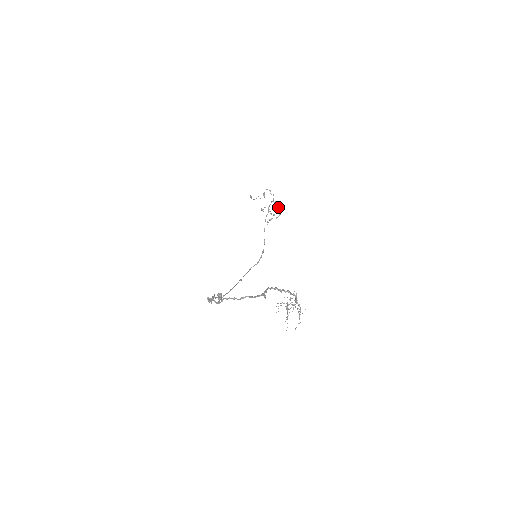
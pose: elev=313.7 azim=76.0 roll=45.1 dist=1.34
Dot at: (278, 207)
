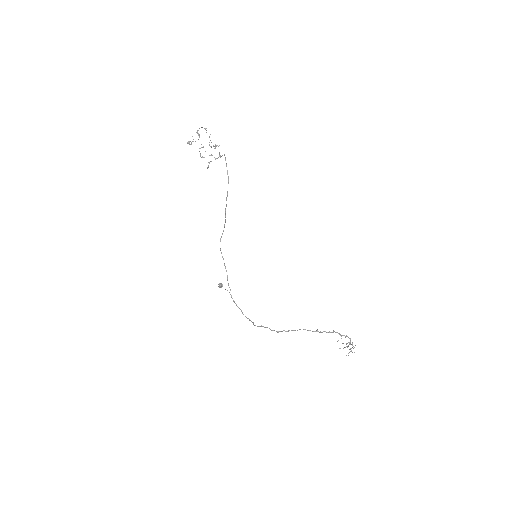
Dot at: occluded
